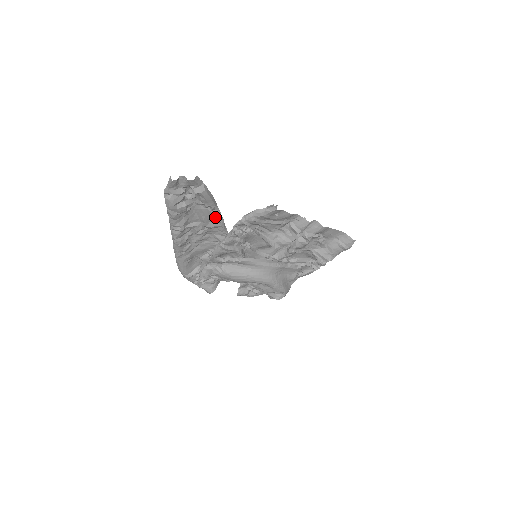
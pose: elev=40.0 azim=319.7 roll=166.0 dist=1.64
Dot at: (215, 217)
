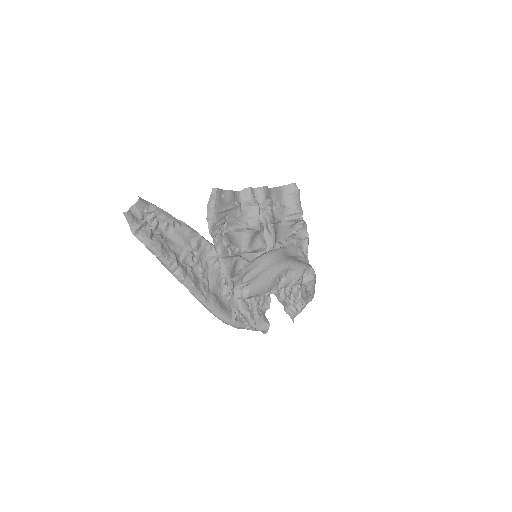
Dot at: (188, 231)
